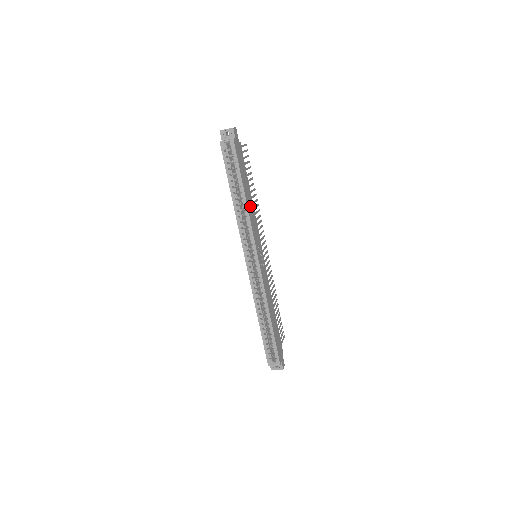
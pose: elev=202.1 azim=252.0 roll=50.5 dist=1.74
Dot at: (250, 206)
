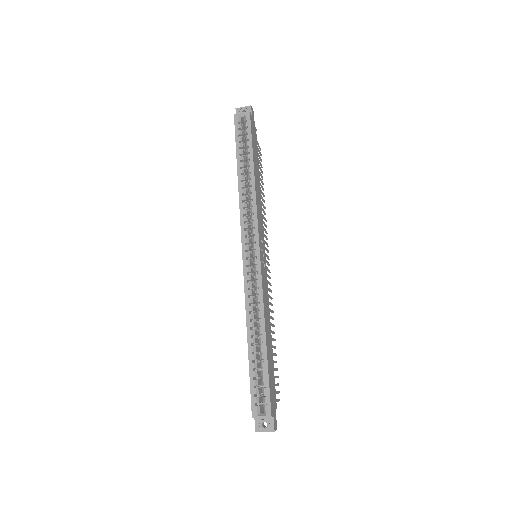
Dot at: (258, 189)
